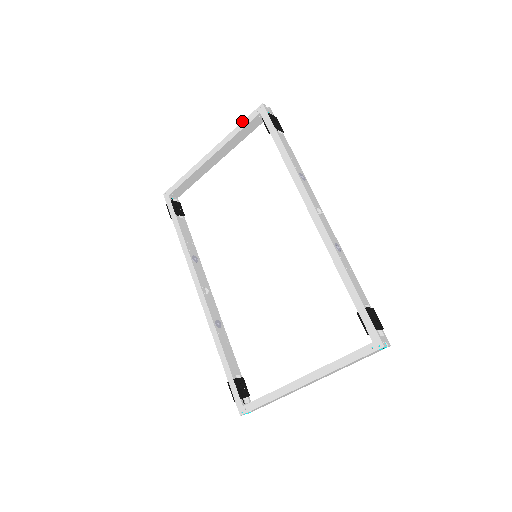
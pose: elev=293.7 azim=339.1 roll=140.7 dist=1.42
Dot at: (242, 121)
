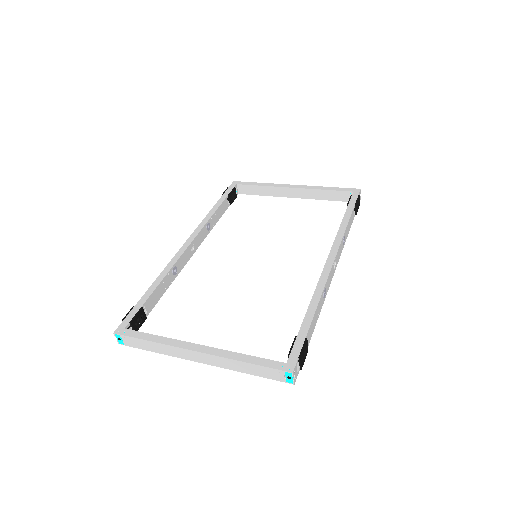
Dot at: (336, 187)
